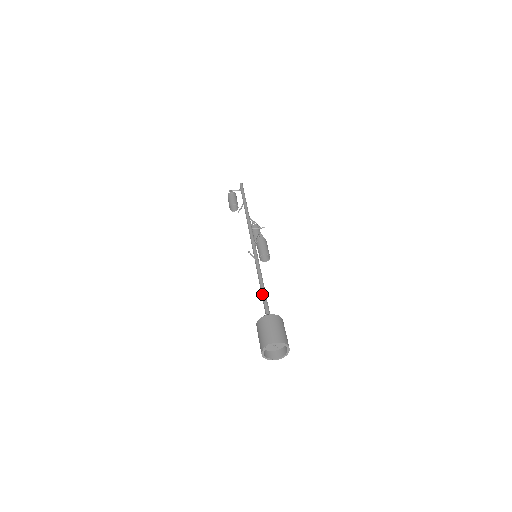
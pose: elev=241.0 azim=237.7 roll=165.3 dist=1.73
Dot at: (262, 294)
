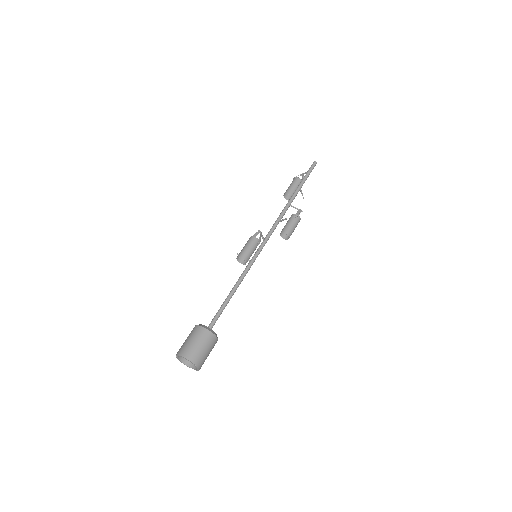
Dot at: (224, 301)
